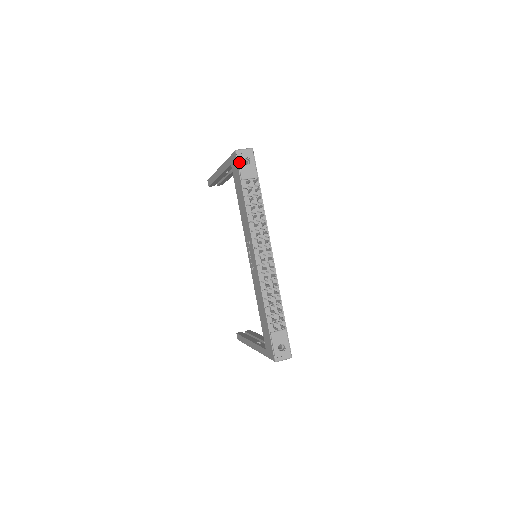
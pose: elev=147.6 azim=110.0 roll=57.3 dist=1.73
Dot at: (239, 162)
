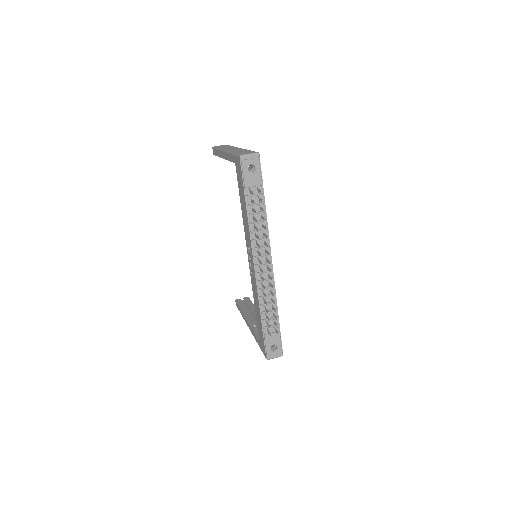
Dot at: (243, 169)
